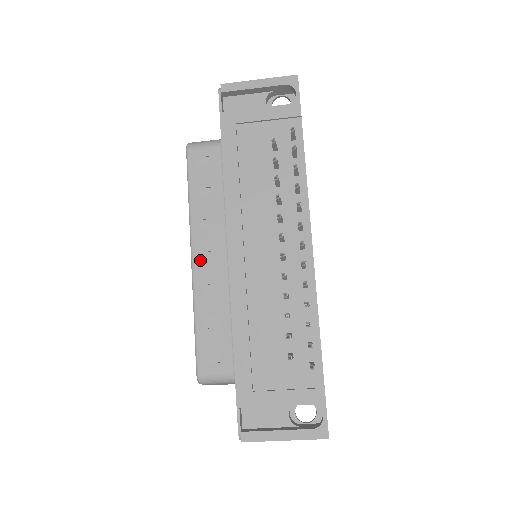
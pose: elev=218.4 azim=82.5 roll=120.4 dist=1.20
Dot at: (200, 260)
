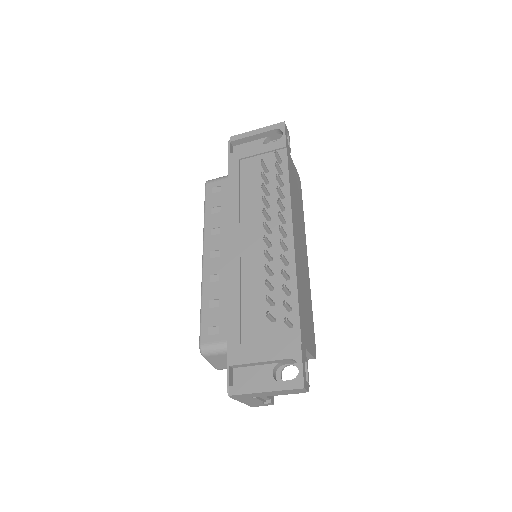
Dot at: (209, 257)
